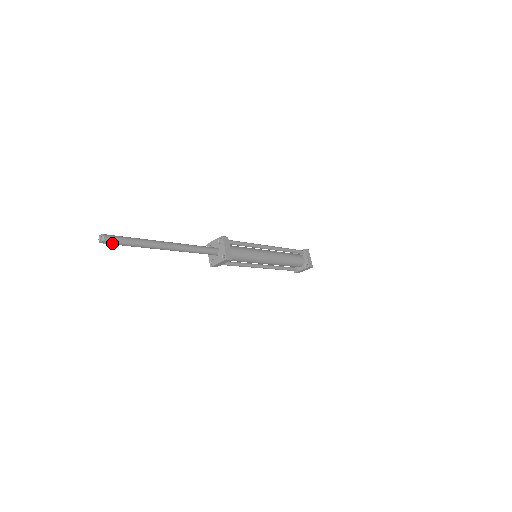
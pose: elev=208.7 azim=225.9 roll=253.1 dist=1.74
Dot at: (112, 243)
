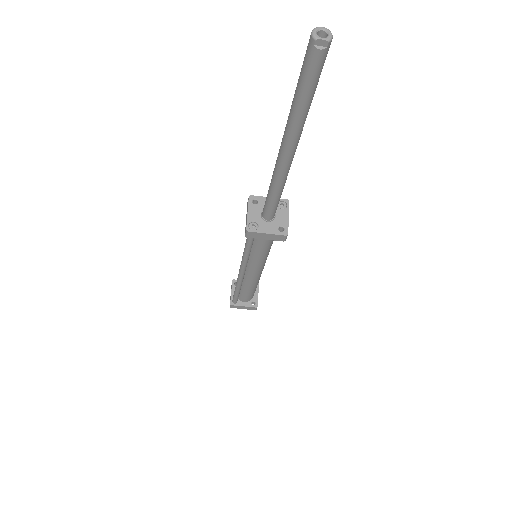
Dot at: (318, 62)
